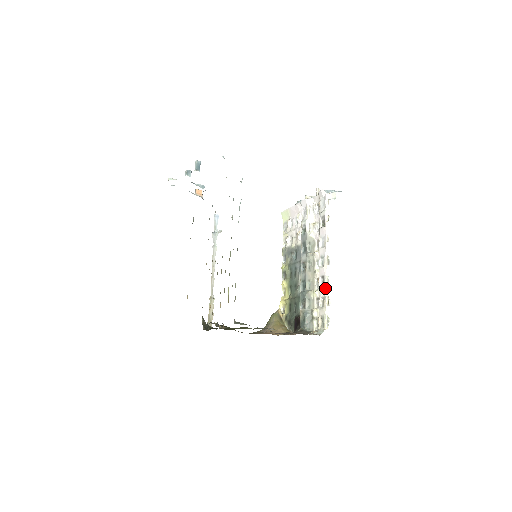
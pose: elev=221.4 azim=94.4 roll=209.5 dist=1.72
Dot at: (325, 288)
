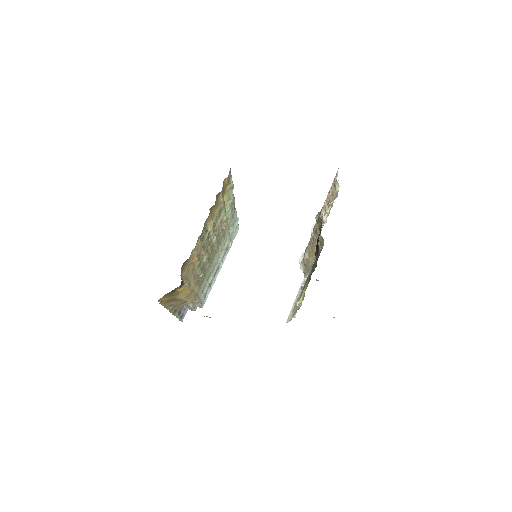
Dot at: occluded
